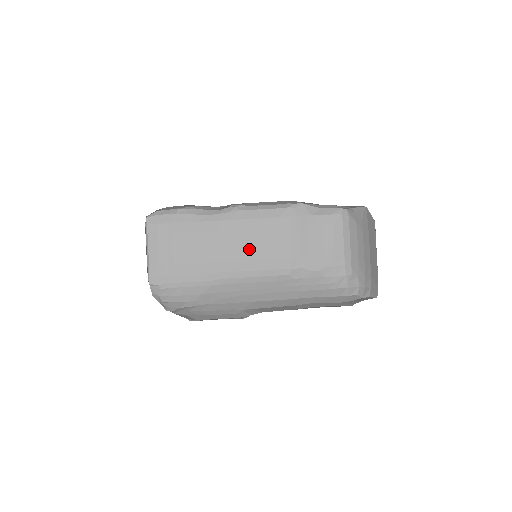
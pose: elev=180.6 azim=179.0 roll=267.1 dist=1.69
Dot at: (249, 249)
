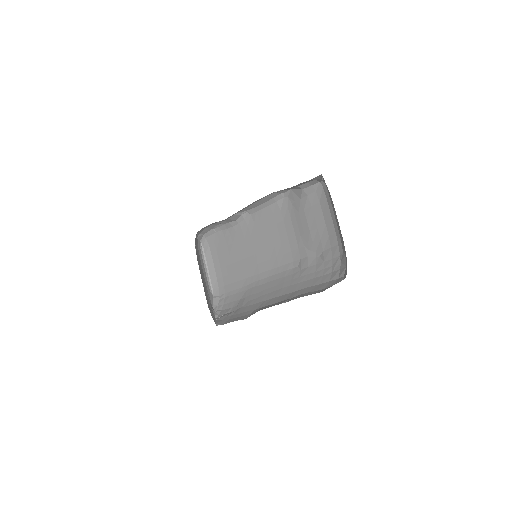
Dot at: (267, 249)
